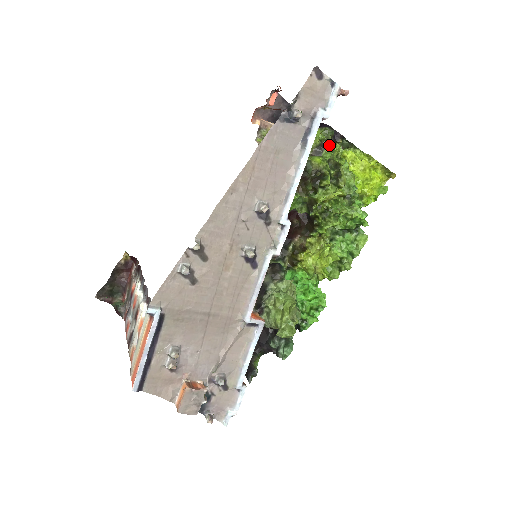
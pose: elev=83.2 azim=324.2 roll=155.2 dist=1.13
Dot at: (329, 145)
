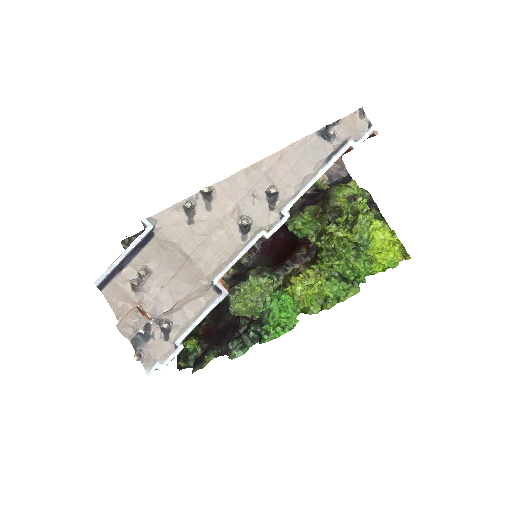
Dot at: occluded
